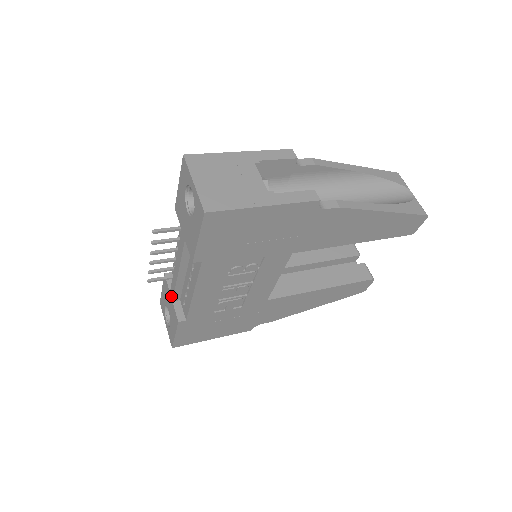
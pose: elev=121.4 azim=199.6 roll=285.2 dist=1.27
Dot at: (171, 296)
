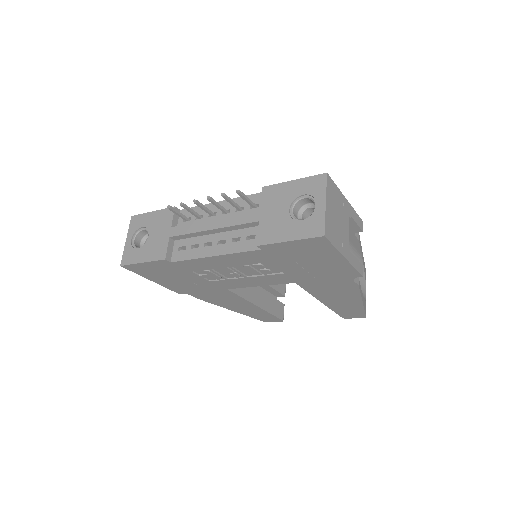
Dot at: (172, 232)
